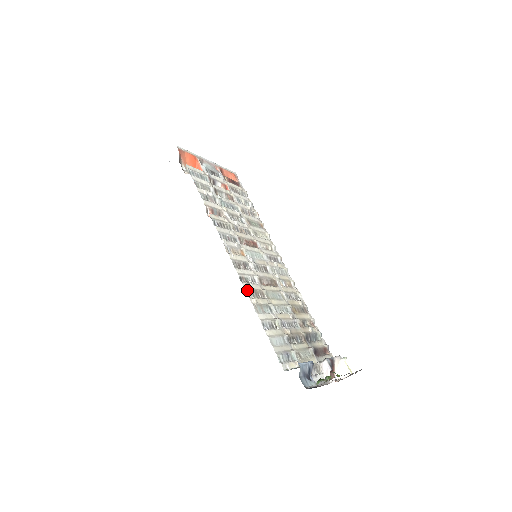
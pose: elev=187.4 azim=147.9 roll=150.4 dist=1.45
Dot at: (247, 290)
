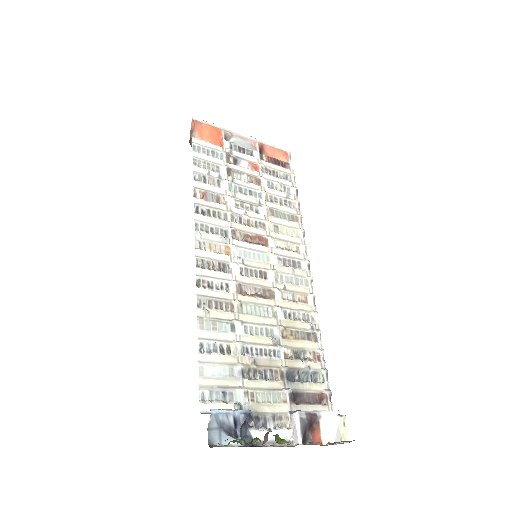
Dot at: (200, 297)
